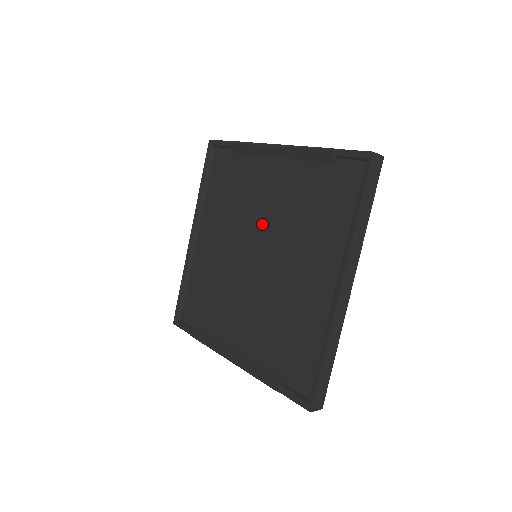
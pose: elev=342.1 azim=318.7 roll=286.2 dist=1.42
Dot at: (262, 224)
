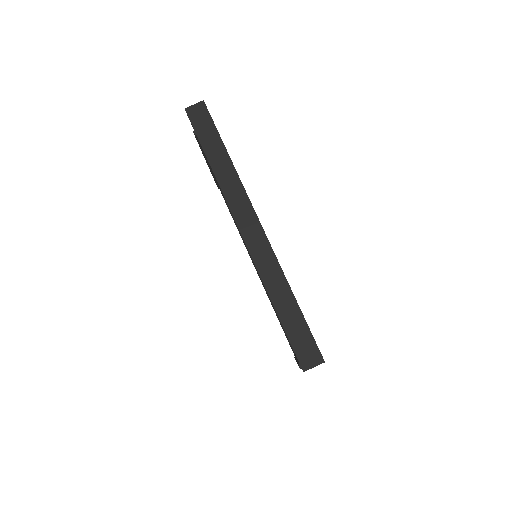
Dot at: occluded
